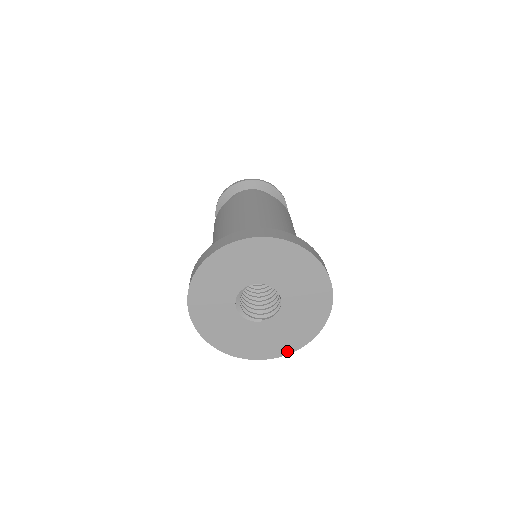
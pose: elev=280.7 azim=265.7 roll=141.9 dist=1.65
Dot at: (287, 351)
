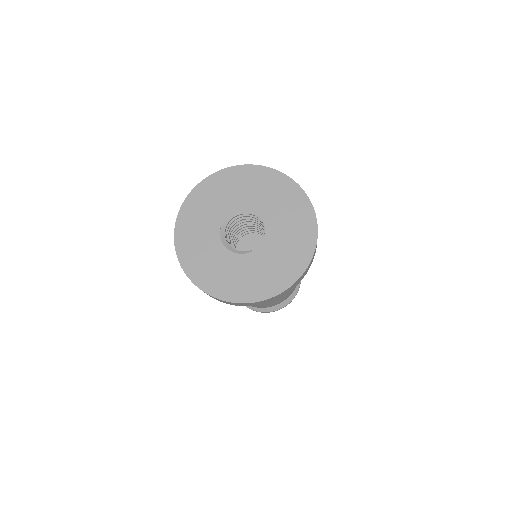
Dot at: (290, 281)
